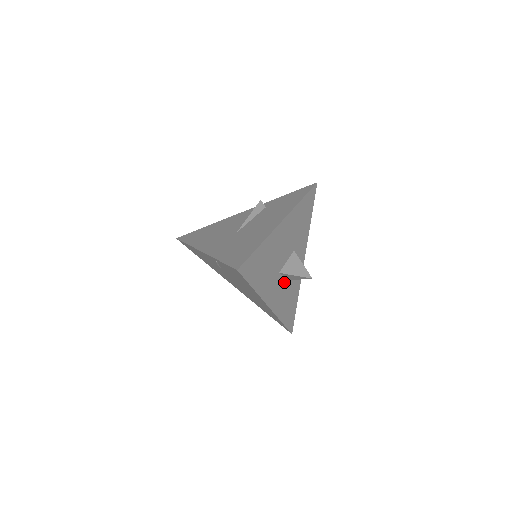
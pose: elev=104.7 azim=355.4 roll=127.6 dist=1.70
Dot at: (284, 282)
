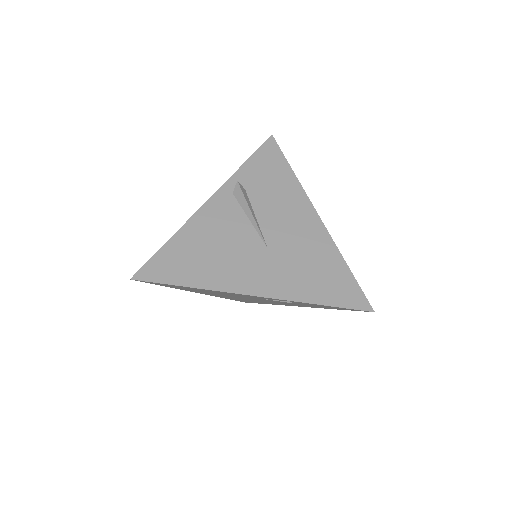
Dot at: occluded
